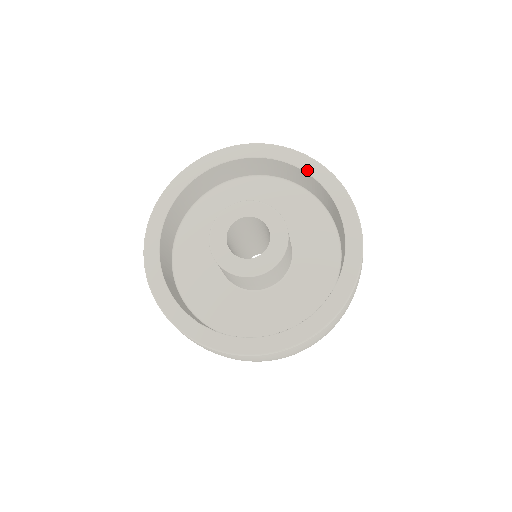
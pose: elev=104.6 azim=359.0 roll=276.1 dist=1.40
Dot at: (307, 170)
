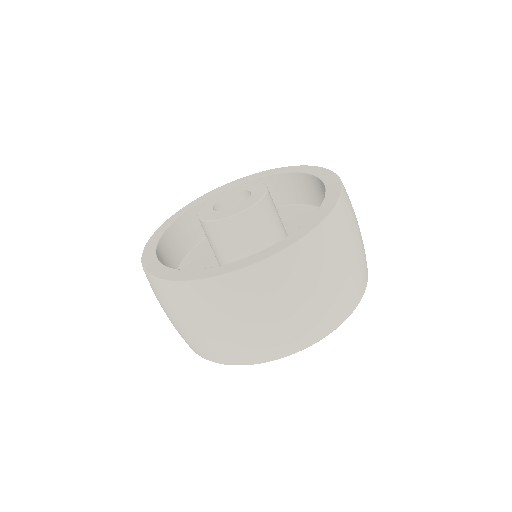
Dot at: (249, 179)
